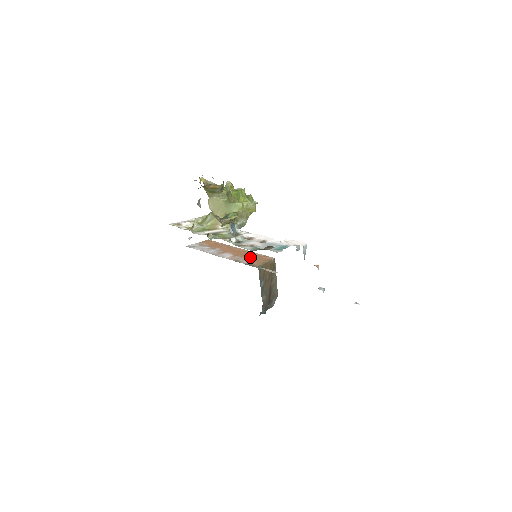
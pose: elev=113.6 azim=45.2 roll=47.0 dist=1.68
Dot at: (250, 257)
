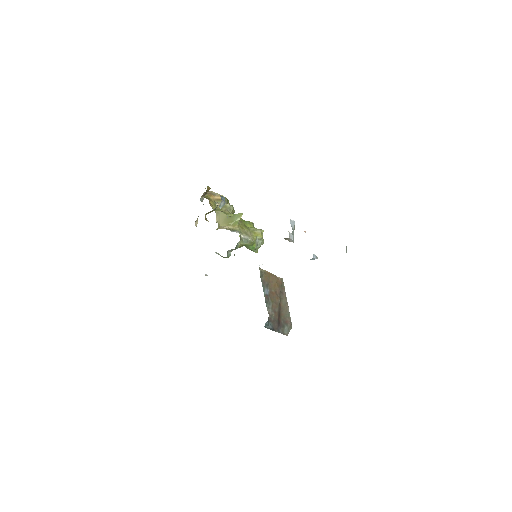
Dot at: occluded
